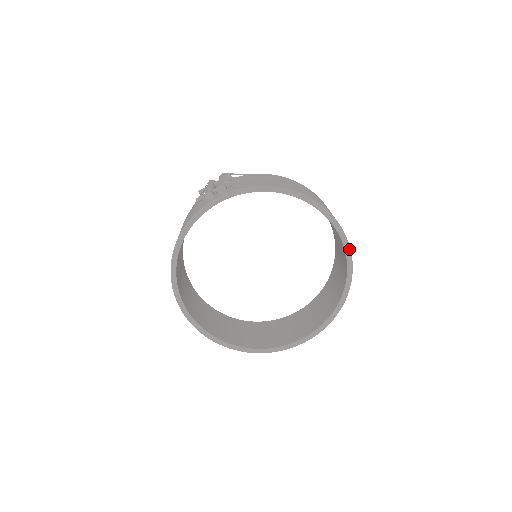
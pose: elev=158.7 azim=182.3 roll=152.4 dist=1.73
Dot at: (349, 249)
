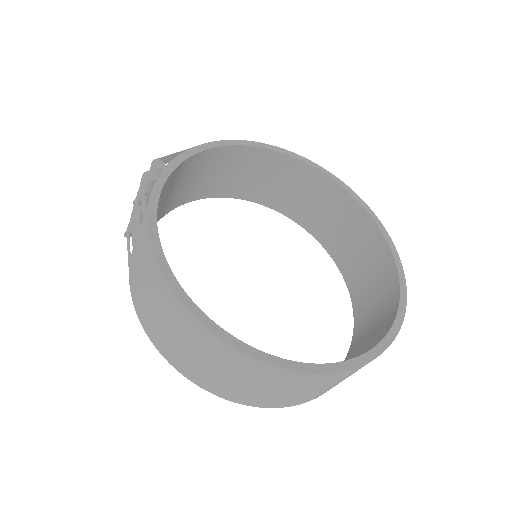
Dot at: (329, 173)
